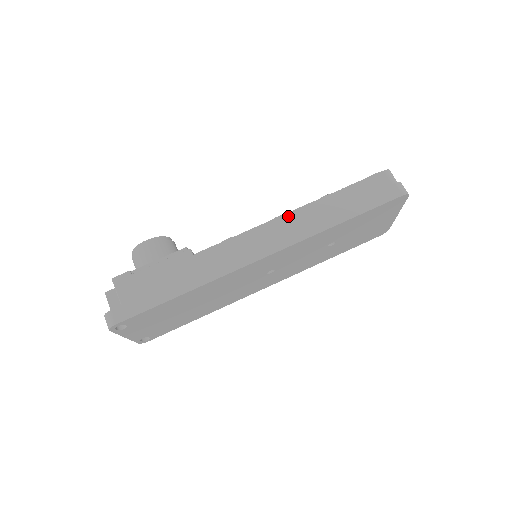
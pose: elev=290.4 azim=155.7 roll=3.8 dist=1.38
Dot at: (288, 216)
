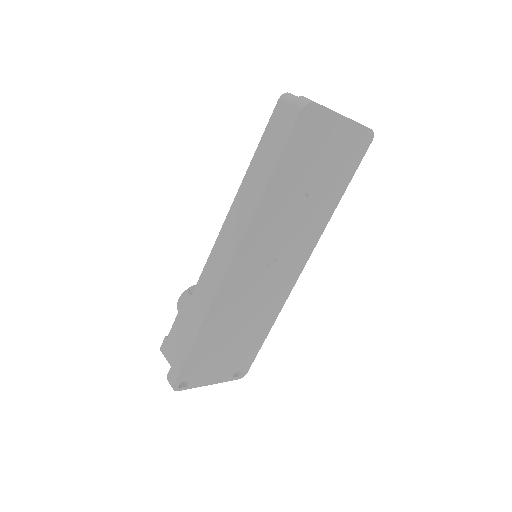
Dot at: (231, 212)
